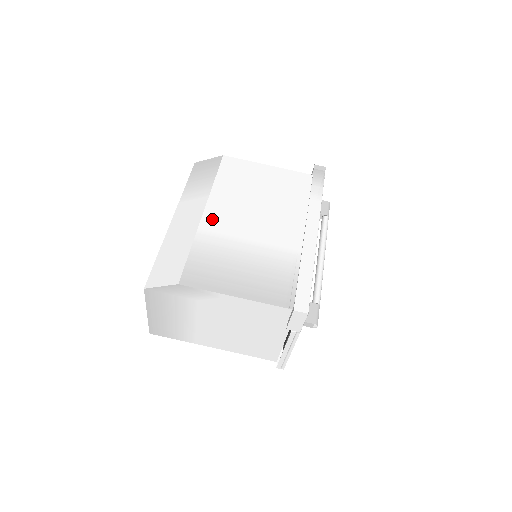
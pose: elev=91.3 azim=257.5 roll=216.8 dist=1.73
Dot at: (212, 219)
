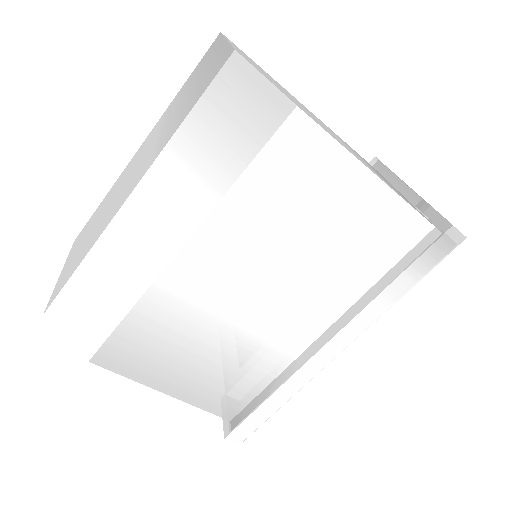
Dot at: (188, 271)
